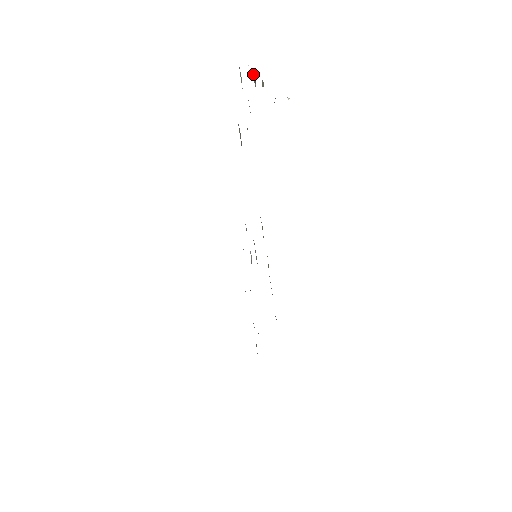
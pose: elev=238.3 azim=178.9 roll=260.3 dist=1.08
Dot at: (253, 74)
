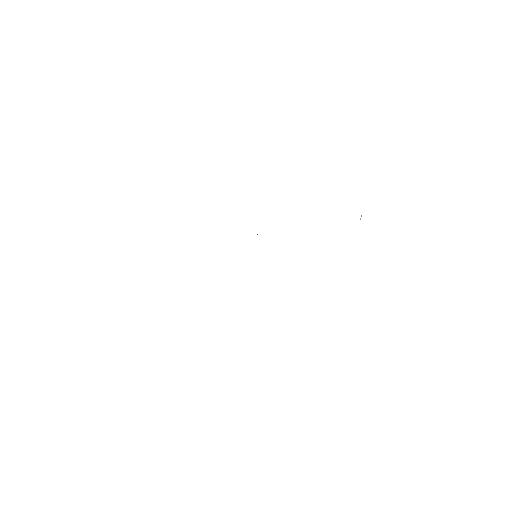
Dot at: occluded
